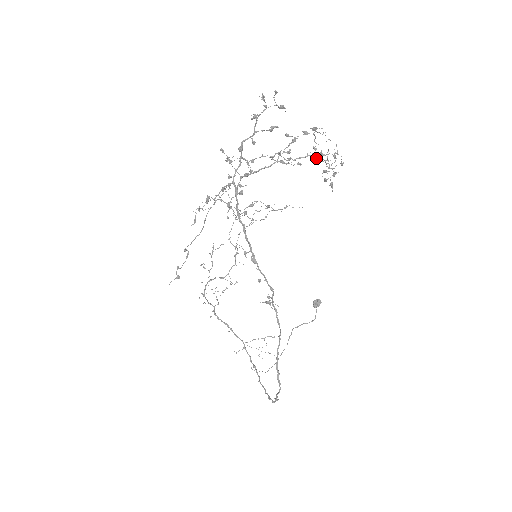
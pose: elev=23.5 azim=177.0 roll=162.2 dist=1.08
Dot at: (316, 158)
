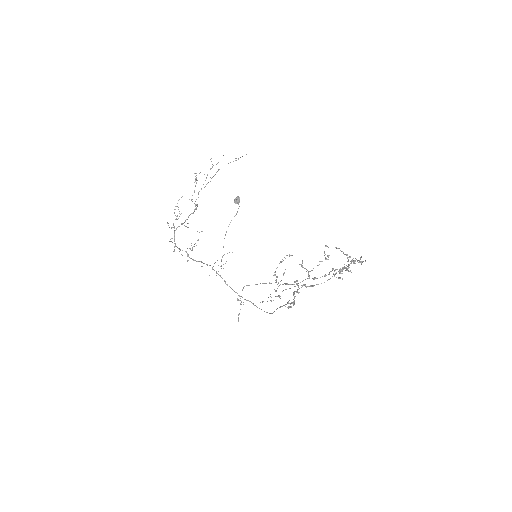
Dot at: (345, 254)
